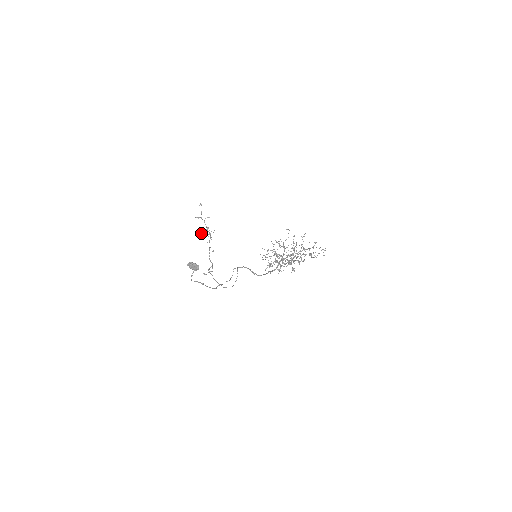
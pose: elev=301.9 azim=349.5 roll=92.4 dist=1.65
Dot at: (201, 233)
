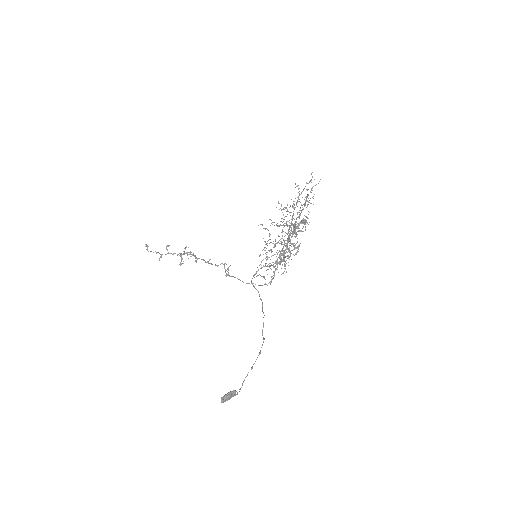
Dot at: occluded
